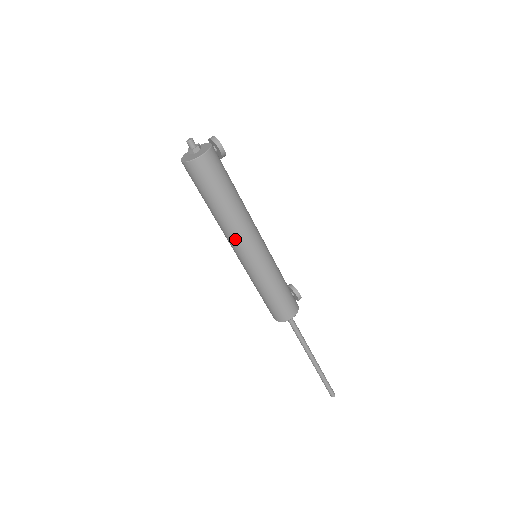
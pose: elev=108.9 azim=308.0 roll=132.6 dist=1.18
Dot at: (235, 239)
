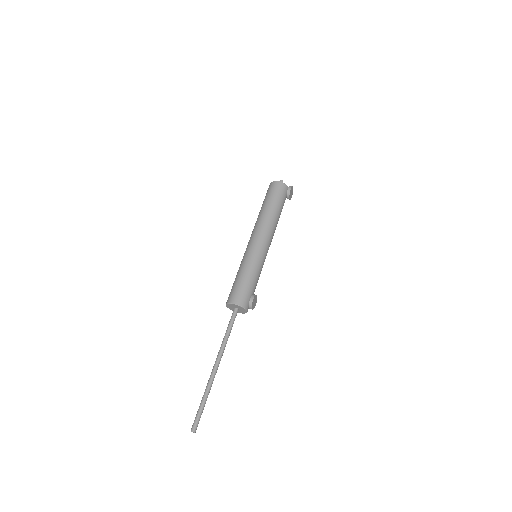
Dot at: (254, 229)
